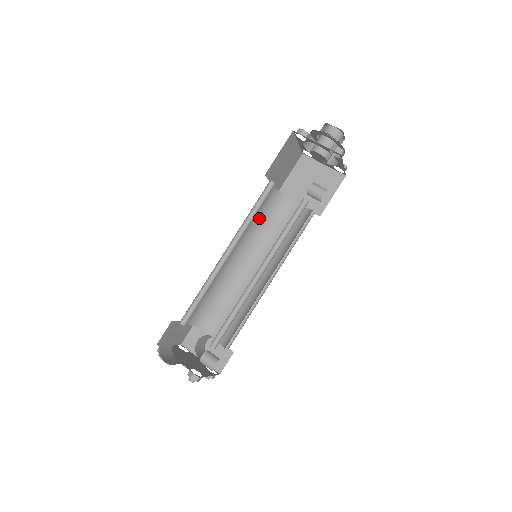
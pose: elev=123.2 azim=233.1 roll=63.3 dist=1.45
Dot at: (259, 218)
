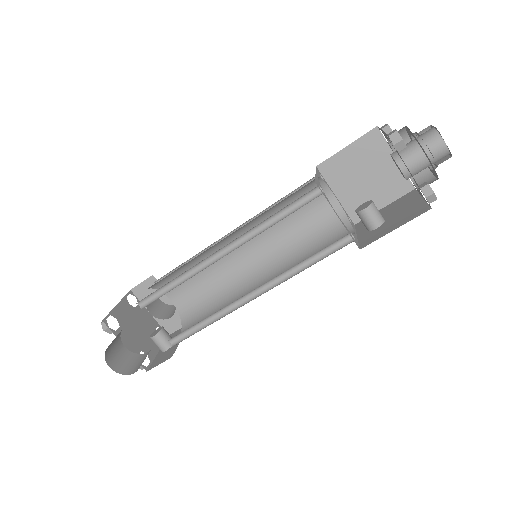
Dot at: (278, 203)
